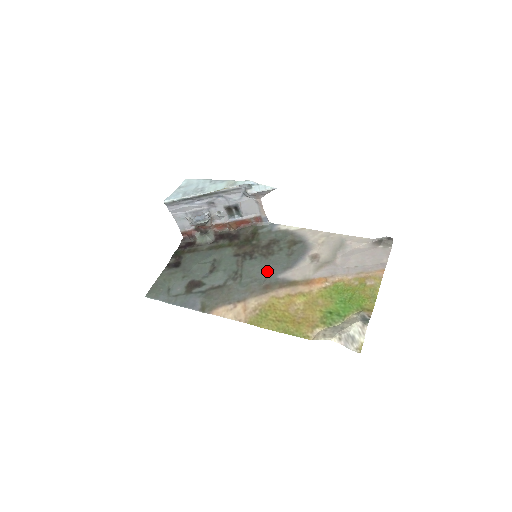
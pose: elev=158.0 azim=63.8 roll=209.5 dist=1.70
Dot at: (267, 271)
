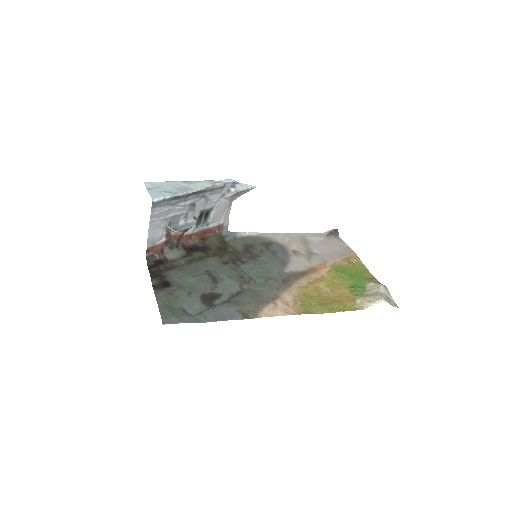
Dot at: (270, 269)
